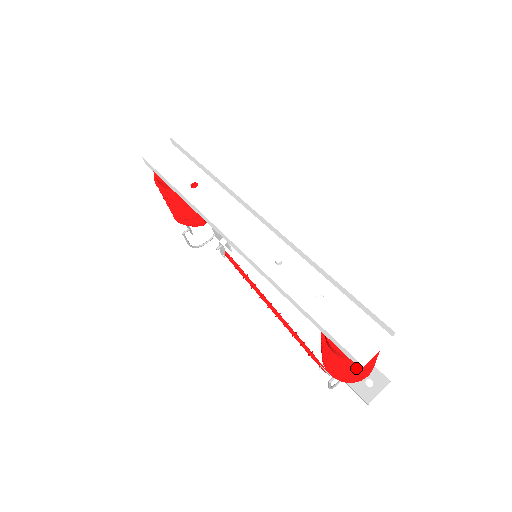
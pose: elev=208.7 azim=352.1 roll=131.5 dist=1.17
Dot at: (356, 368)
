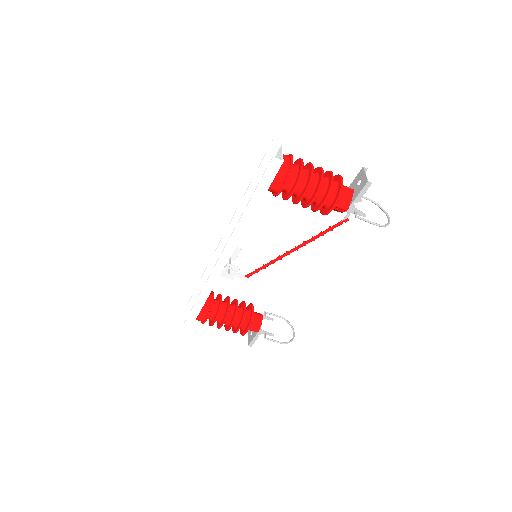
Dot at: (301, 173)
